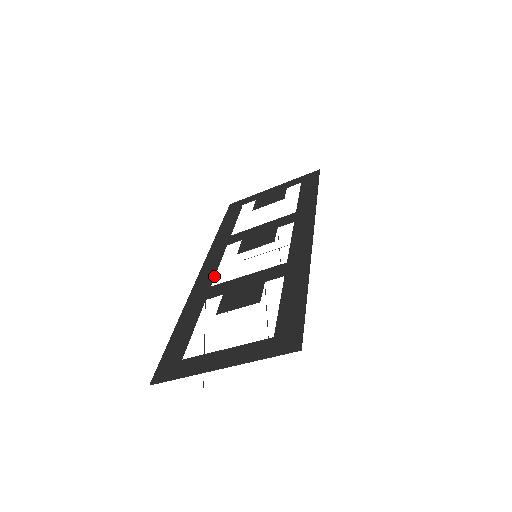
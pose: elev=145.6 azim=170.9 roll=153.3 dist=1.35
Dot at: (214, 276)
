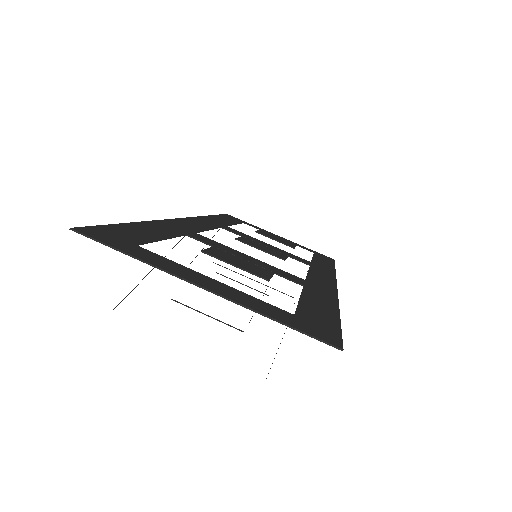
Dot at: (202, 230)
